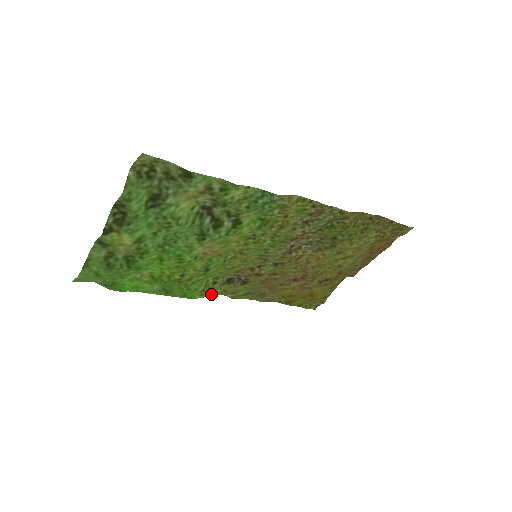
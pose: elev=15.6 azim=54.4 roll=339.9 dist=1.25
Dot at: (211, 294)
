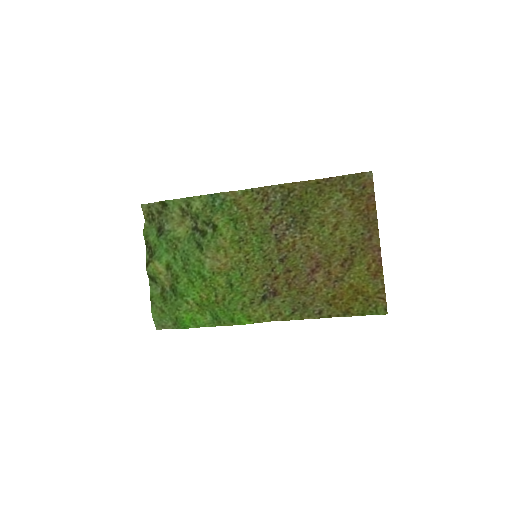
Dot at: (261, 321)
